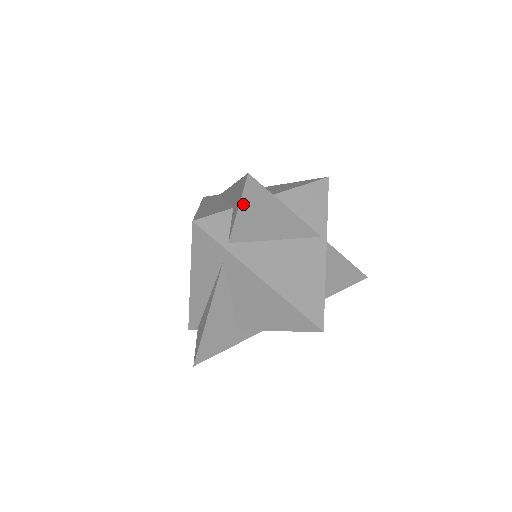
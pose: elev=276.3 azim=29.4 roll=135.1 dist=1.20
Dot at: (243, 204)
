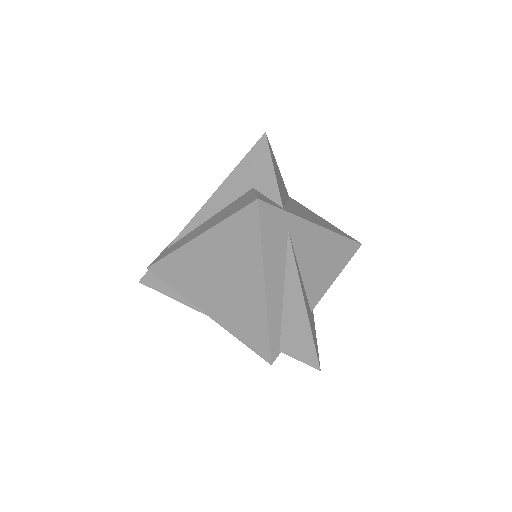
Dot at: (273, 165)
